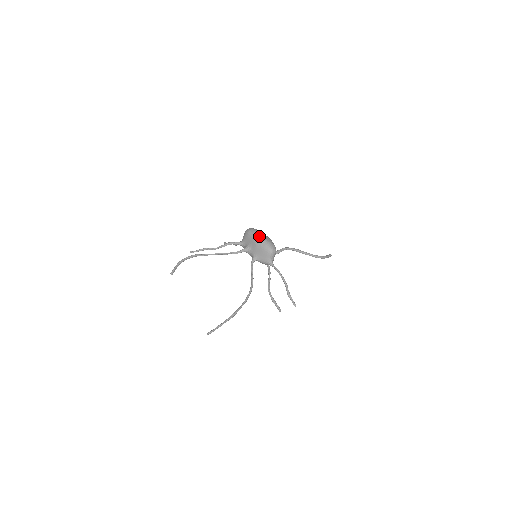
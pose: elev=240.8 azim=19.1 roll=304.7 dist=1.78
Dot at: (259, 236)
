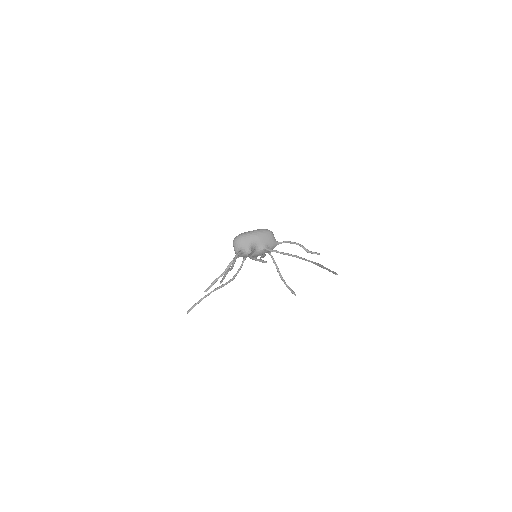
Dot at: (252, 231)
